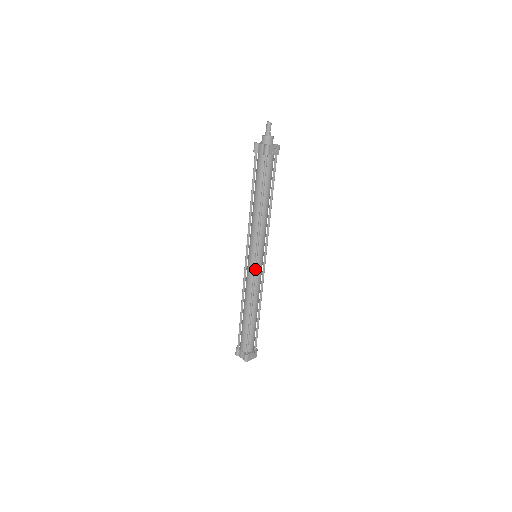
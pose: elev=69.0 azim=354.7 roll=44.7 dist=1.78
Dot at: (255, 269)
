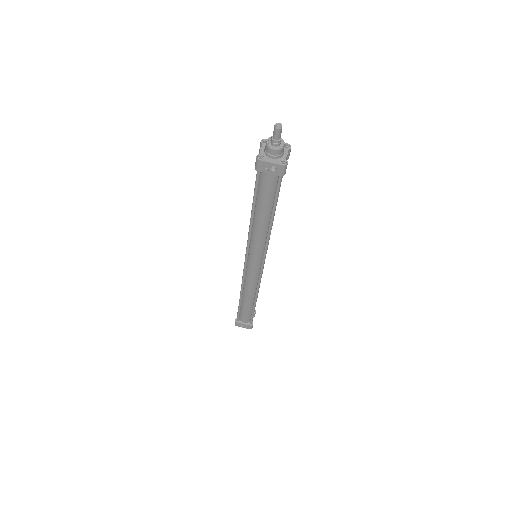
Dot at: (244, 268)
